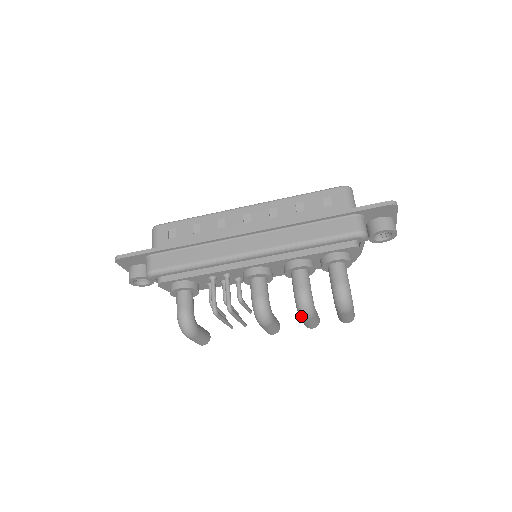
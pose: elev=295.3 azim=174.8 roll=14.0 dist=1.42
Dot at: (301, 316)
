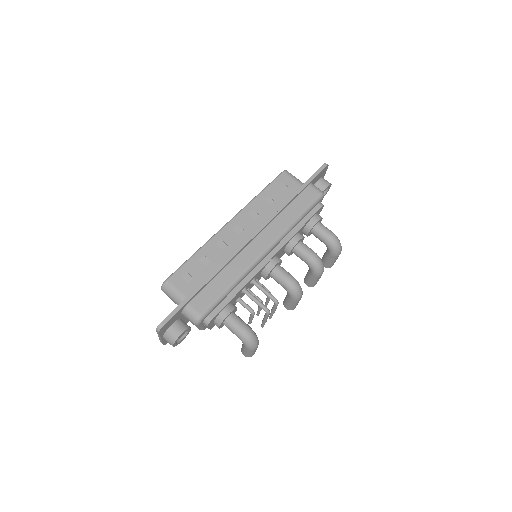
Dot at: (318, 275)
